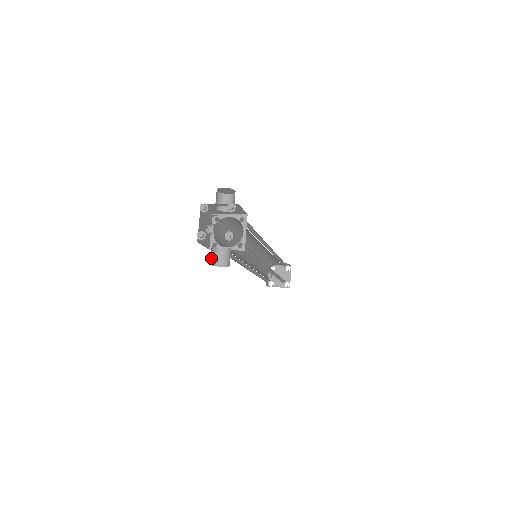
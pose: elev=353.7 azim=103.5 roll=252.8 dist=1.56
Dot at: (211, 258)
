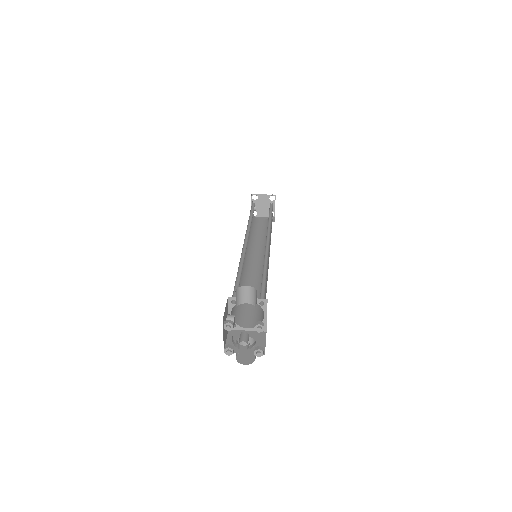
Dot at: occluded
